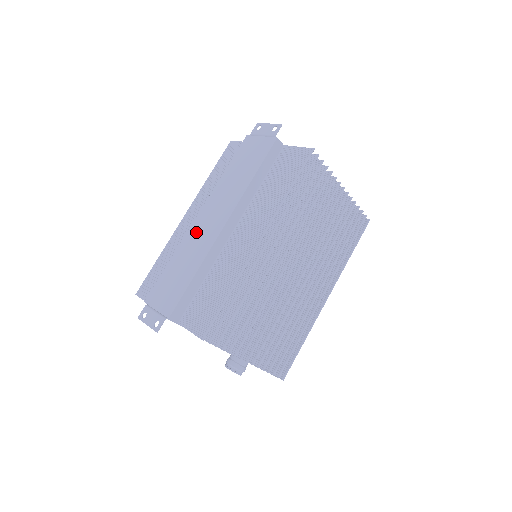
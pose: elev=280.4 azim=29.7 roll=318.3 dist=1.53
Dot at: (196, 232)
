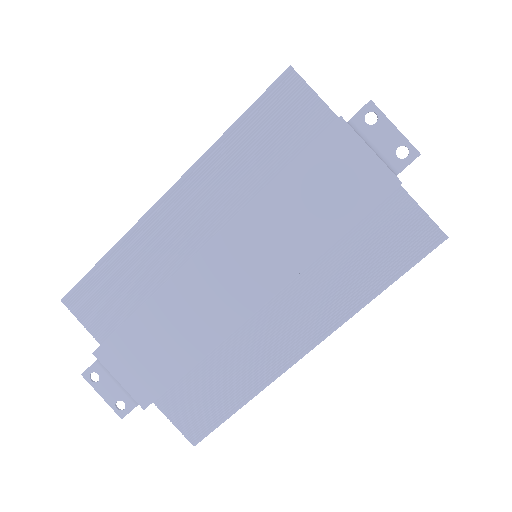
Dot at: (202, 282)
